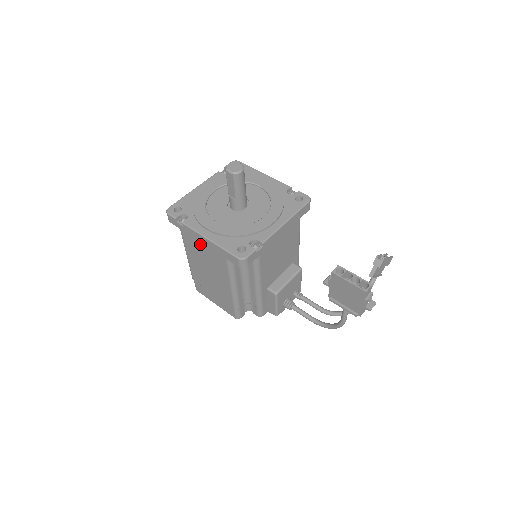
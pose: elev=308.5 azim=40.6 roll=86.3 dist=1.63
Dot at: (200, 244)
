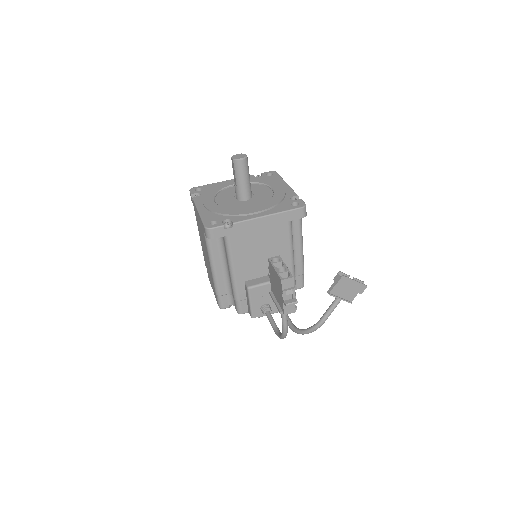
Dot at: occluded
